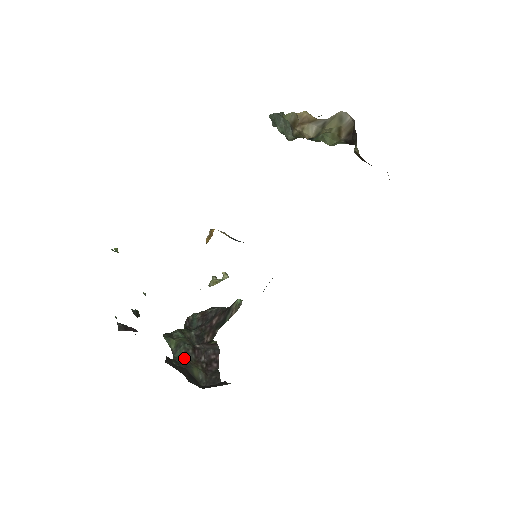
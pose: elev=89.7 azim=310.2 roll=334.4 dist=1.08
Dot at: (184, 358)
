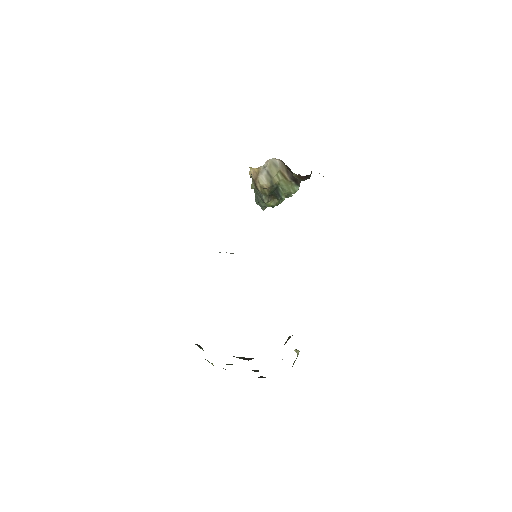
Dot at: occluded
